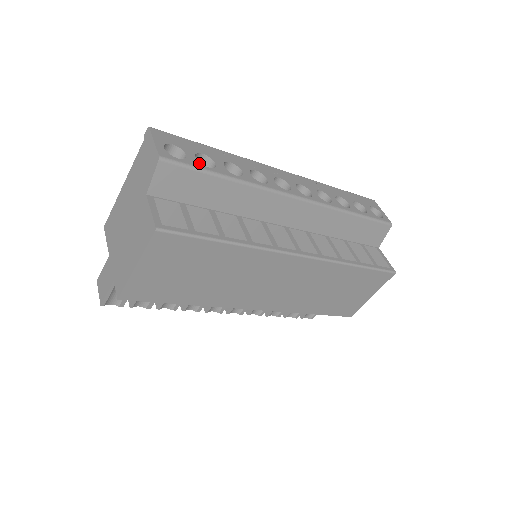
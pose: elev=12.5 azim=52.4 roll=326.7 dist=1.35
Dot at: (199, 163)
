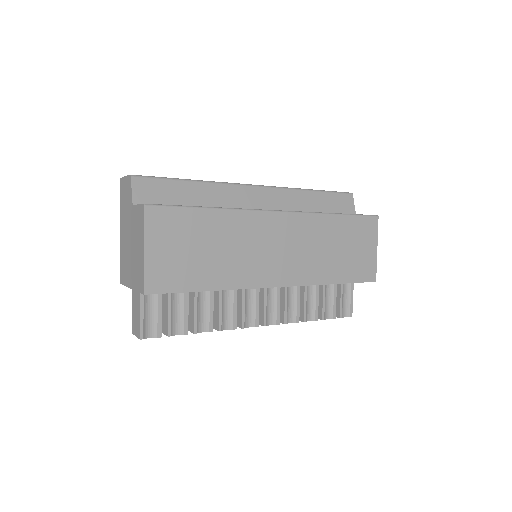
Dot at: occluded
